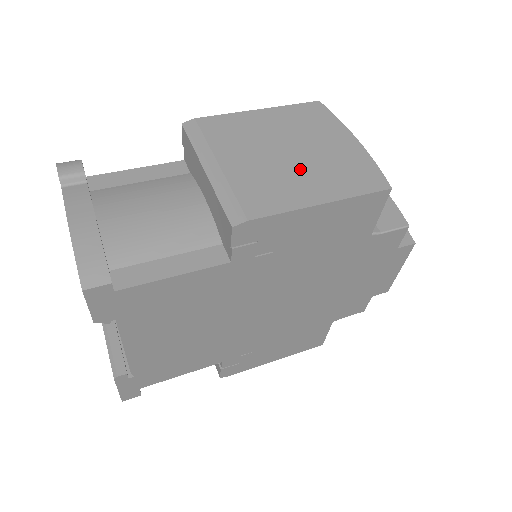
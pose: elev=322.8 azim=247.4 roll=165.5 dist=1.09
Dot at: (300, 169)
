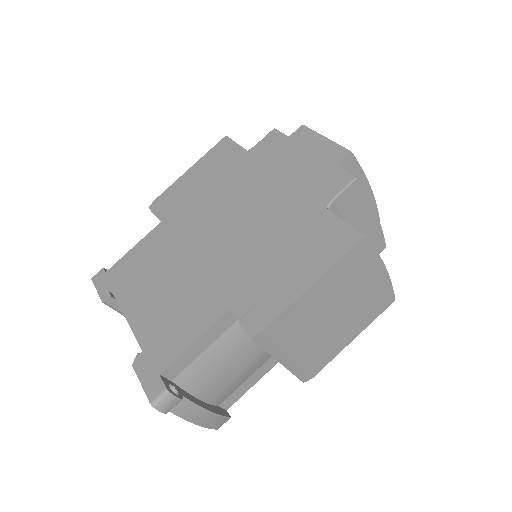
Dot at: (343, 324)
